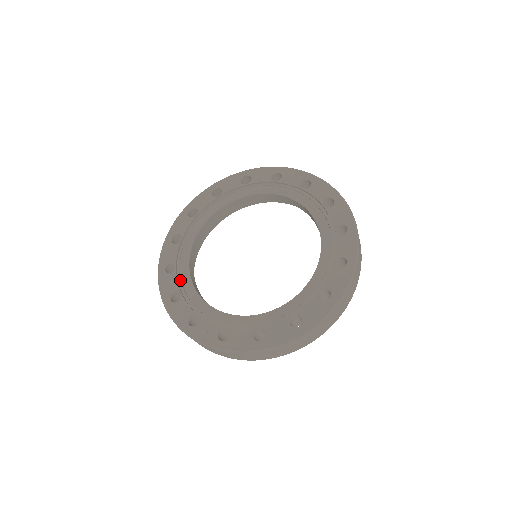
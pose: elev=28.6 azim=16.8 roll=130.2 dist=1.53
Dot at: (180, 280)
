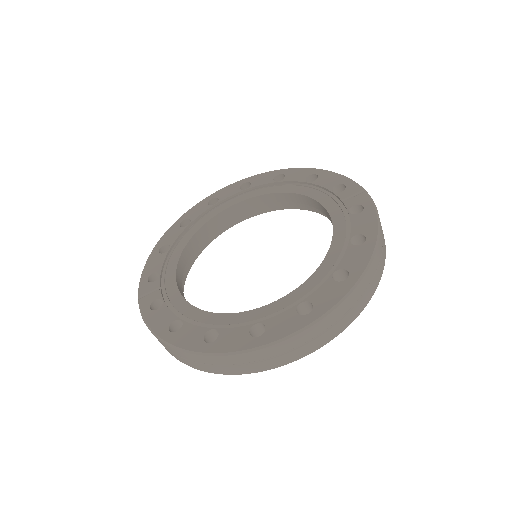
Dot at: (181, 237)
